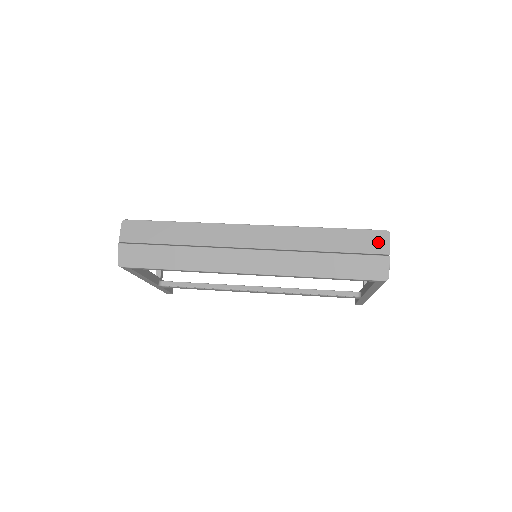
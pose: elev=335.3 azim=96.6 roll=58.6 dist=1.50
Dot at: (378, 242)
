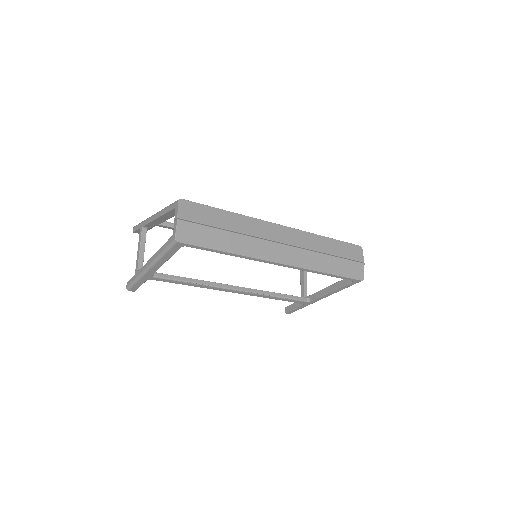
Dot at: (357, 253)
